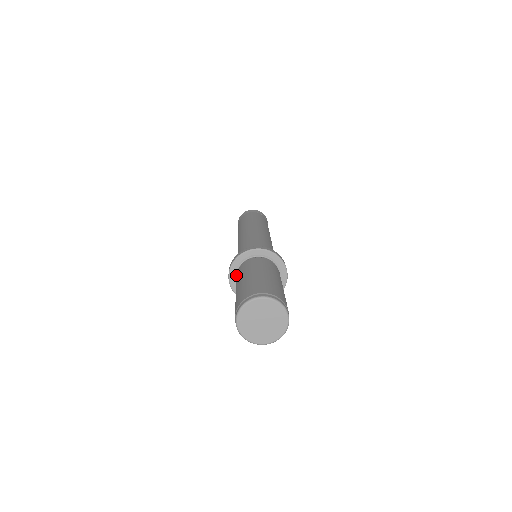
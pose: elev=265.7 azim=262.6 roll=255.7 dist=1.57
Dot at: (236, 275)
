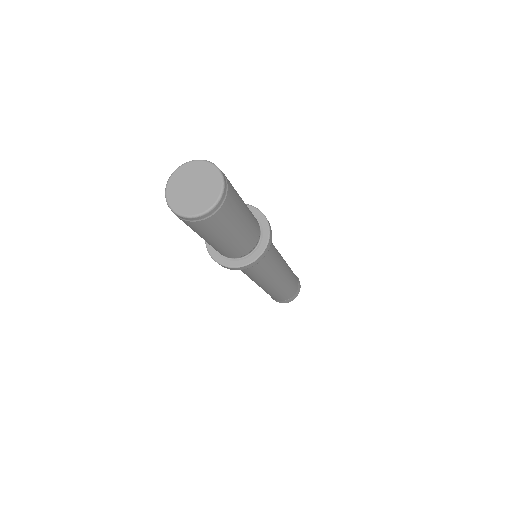
Dot at: occluded
